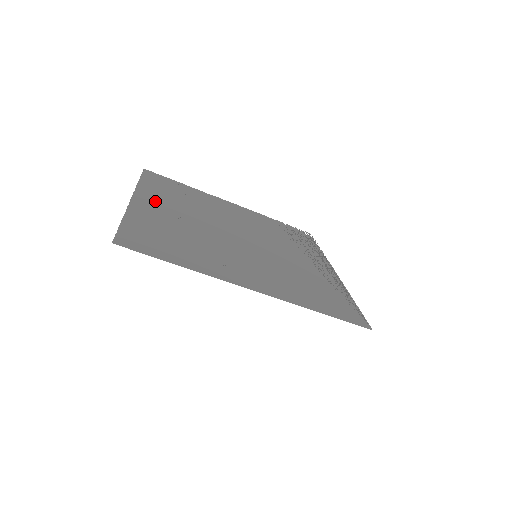
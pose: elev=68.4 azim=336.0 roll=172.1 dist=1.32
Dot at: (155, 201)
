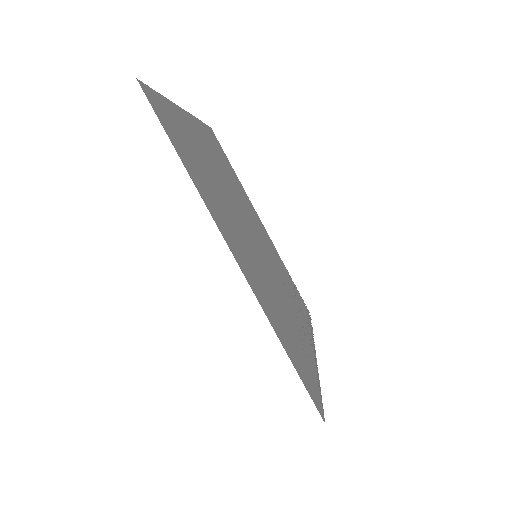
Dot at: (202, 137)
